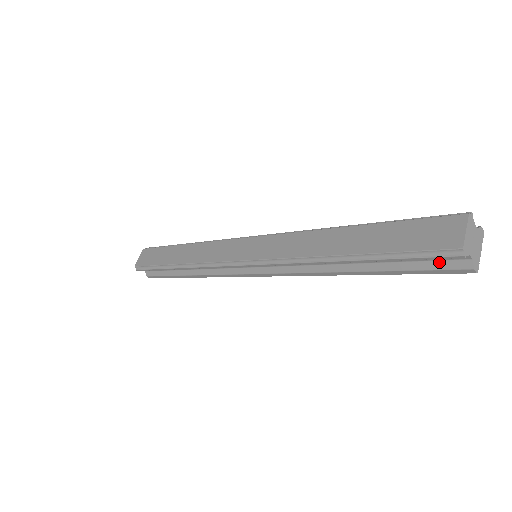
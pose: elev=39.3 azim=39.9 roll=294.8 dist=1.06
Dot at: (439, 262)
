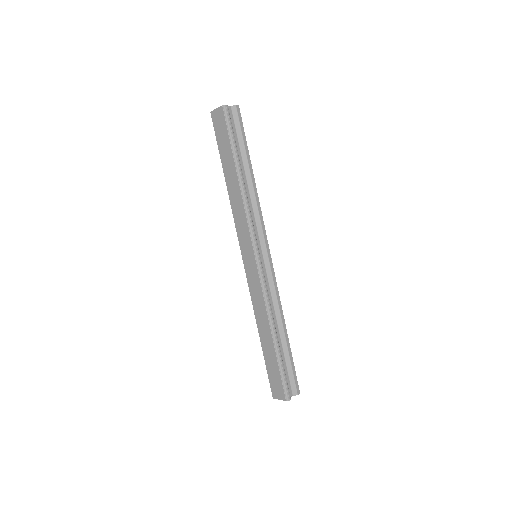
Dot at: occluded
